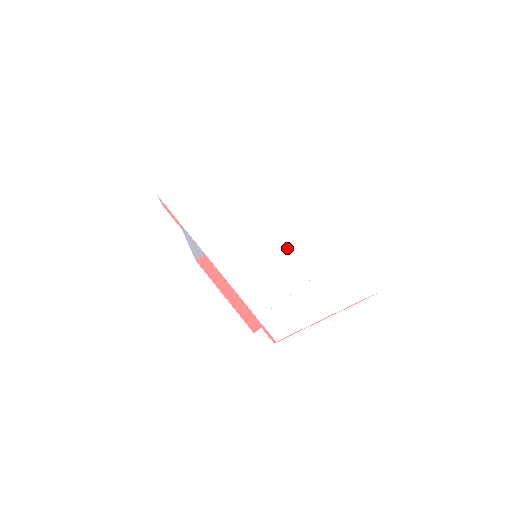
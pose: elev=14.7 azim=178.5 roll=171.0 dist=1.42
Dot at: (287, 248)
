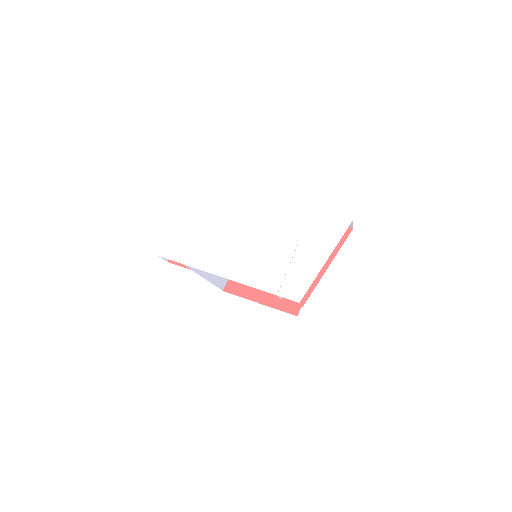
Dot at: (268, 234)
